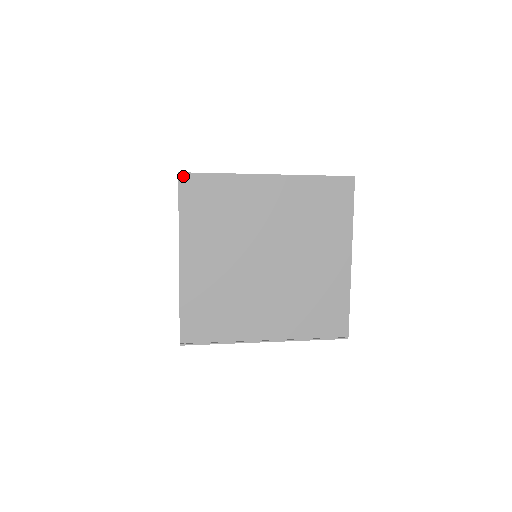
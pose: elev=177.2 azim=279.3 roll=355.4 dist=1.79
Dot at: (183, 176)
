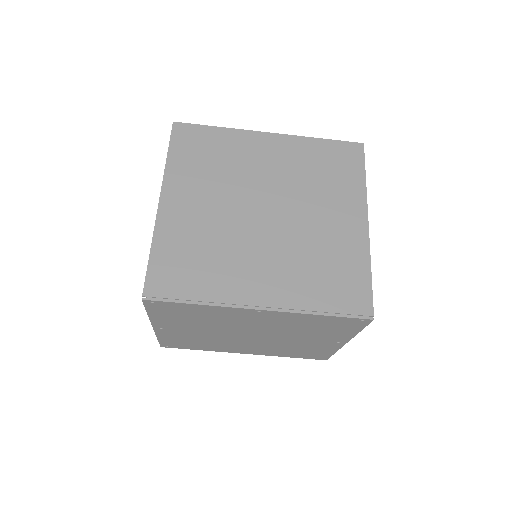
Dot at: (178, 125)
